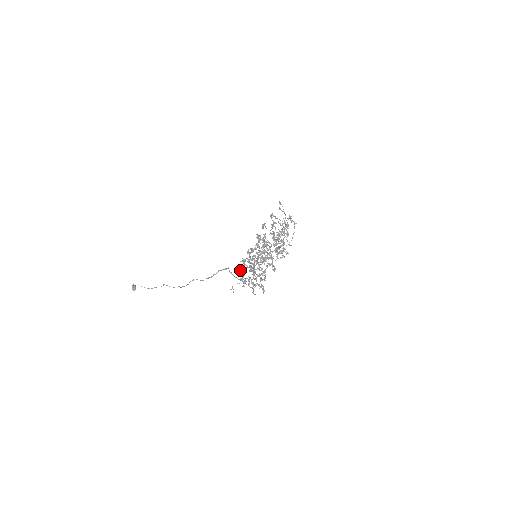
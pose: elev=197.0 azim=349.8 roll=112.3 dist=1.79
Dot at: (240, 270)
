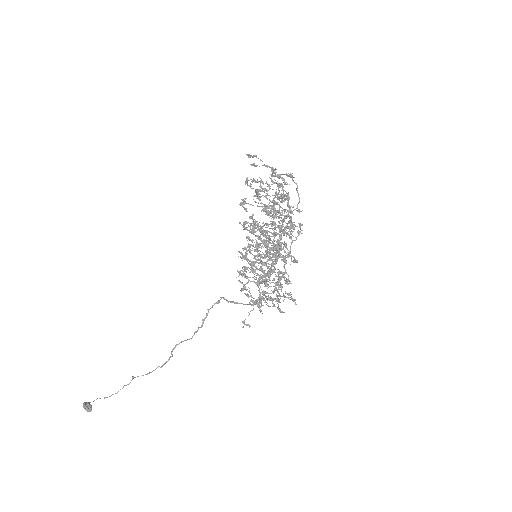
Dot at: occluded
